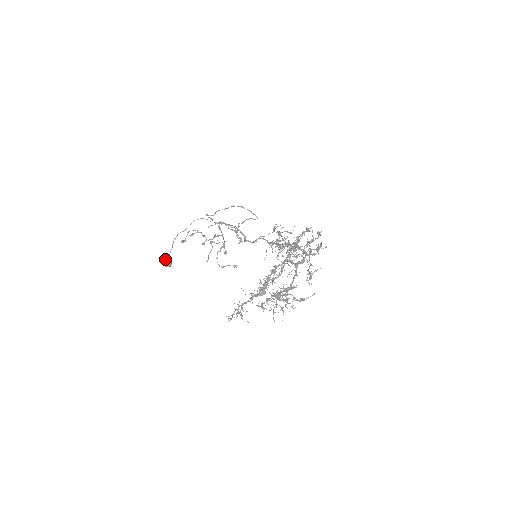
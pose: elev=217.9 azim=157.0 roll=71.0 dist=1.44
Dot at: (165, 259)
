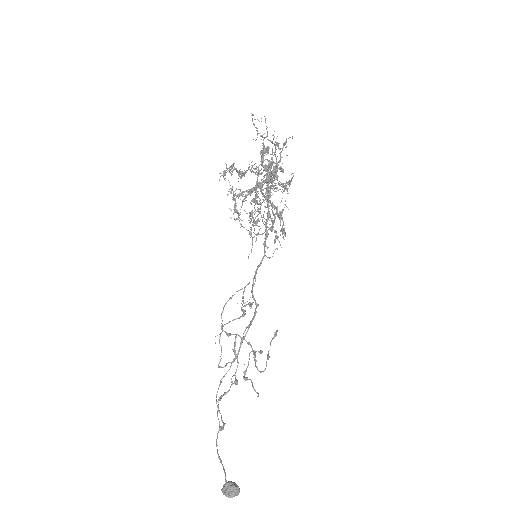
Dot at: (223, 485)
